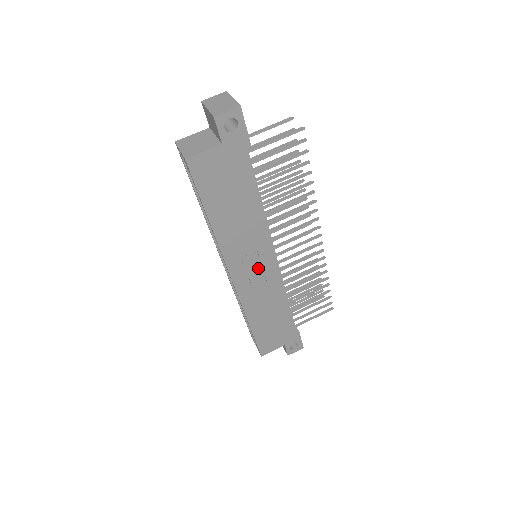
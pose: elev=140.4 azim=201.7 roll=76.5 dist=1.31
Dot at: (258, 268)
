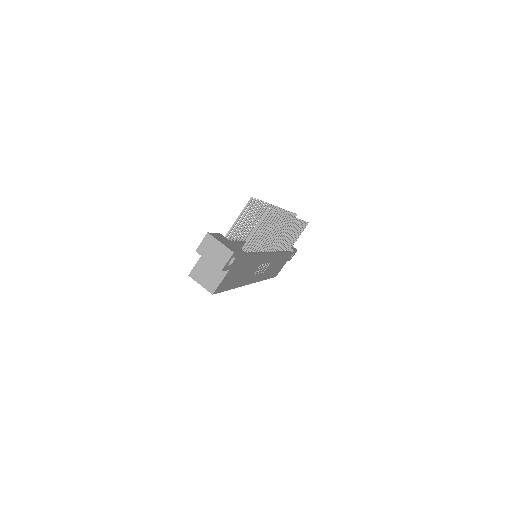
Dot at: occluded
